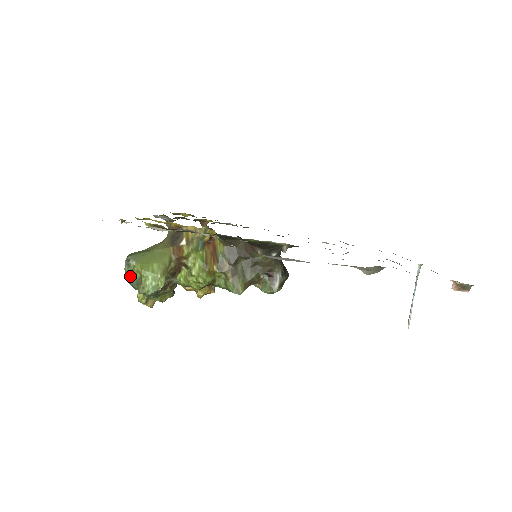
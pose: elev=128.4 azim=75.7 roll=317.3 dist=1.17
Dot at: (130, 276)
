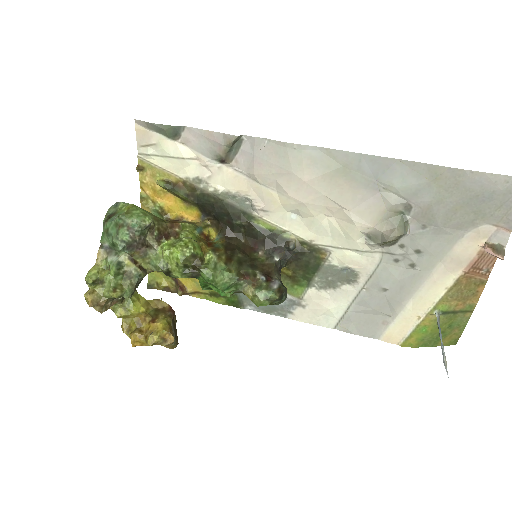
Dot at: (112, 214)
